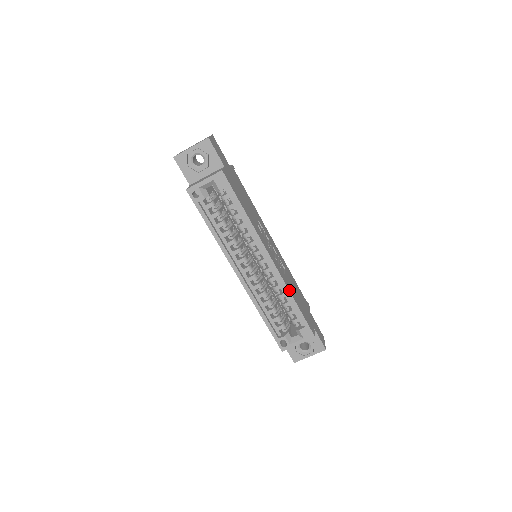
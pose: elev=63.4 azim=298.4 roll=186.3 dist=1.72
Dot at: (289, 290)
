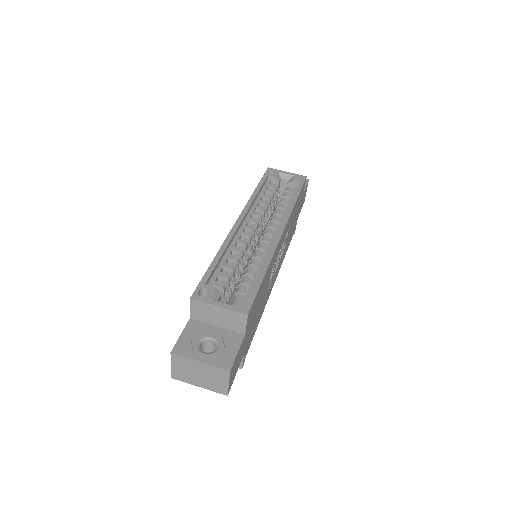
Dot at: (271, 260)
